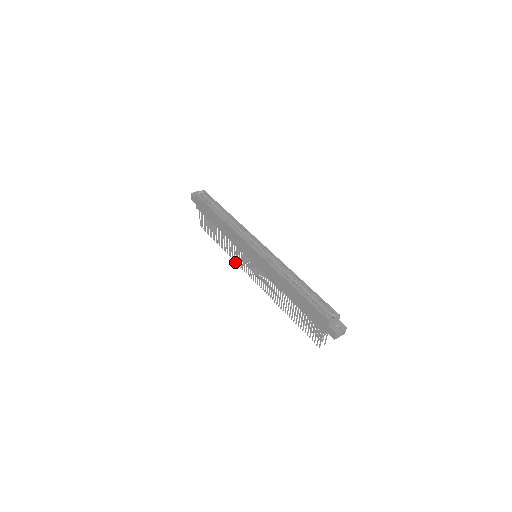
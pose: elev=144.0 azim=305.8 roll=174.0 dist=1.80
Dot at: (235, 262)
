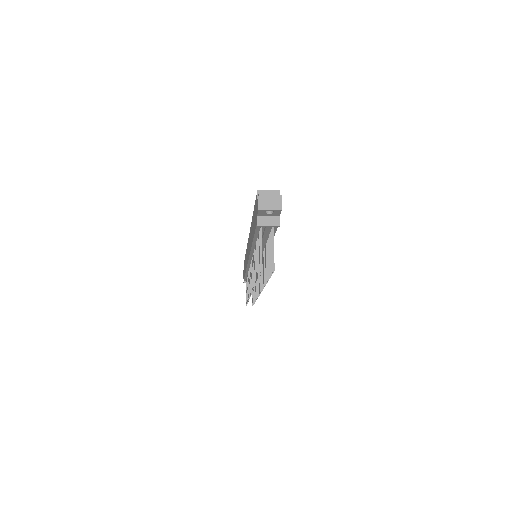
Dot at: (249, 297)
